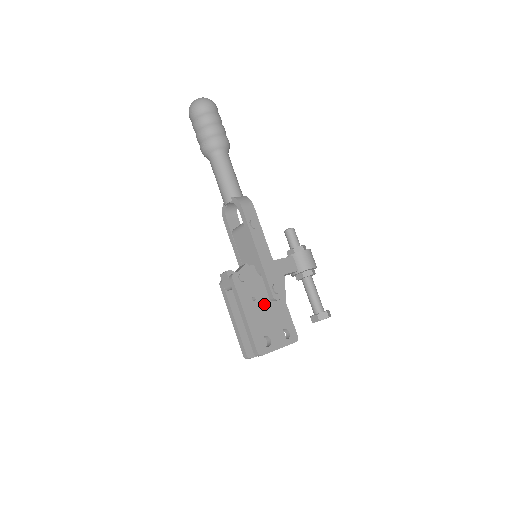
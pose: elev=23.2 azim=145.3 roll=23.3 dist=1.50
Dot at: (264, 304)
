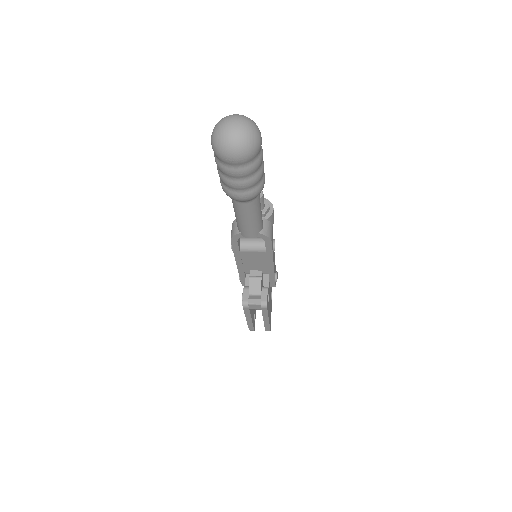
Dot at: occluded
